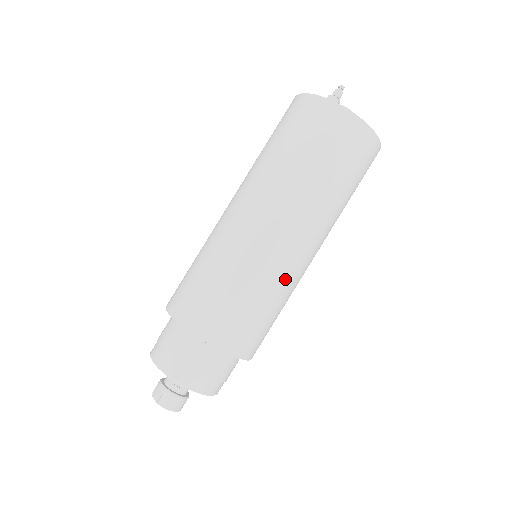
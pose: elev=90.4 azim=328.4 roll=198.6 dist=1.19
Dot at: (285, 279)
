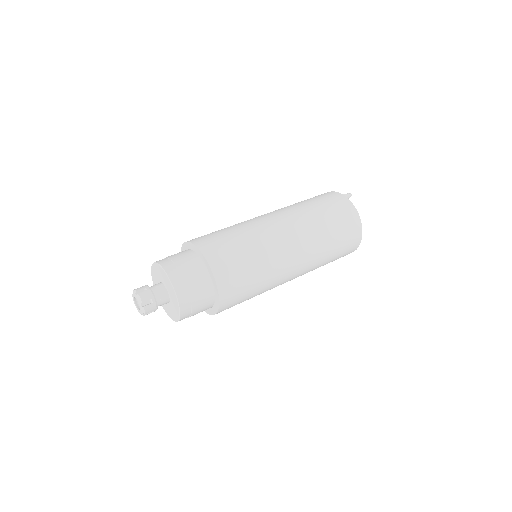
Dot at: (273, 260)
